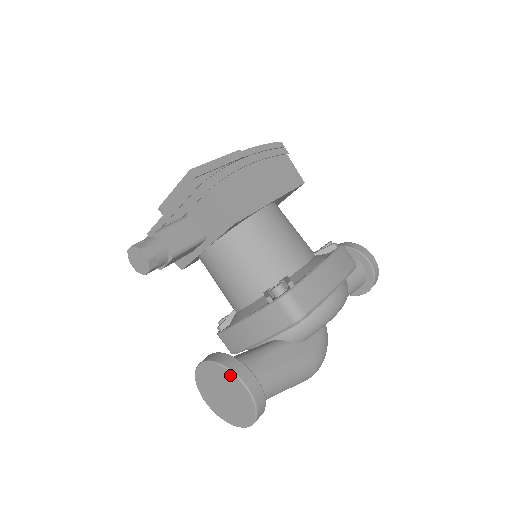
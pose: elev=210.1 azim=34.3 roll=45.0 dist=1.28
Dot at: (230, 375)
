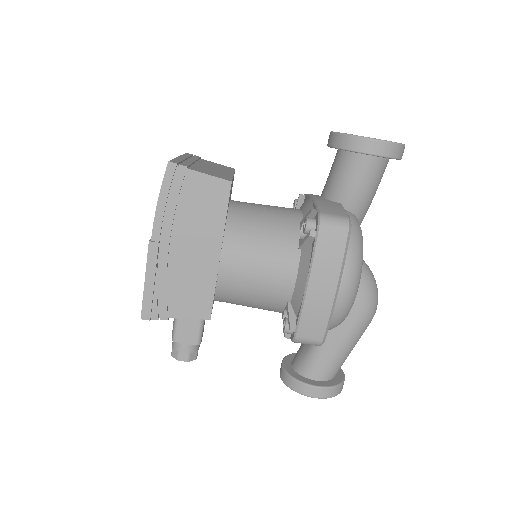
Dot at: (300, 392)
